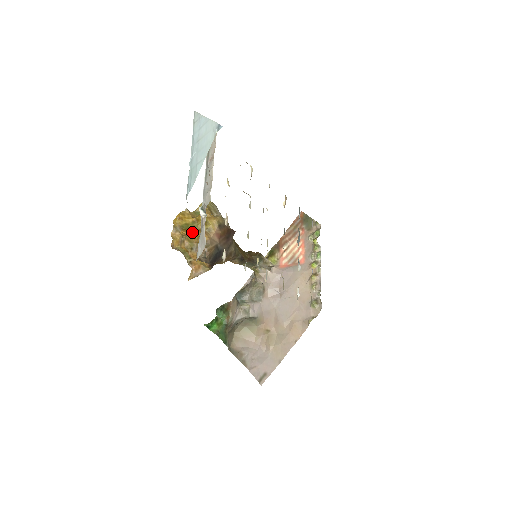
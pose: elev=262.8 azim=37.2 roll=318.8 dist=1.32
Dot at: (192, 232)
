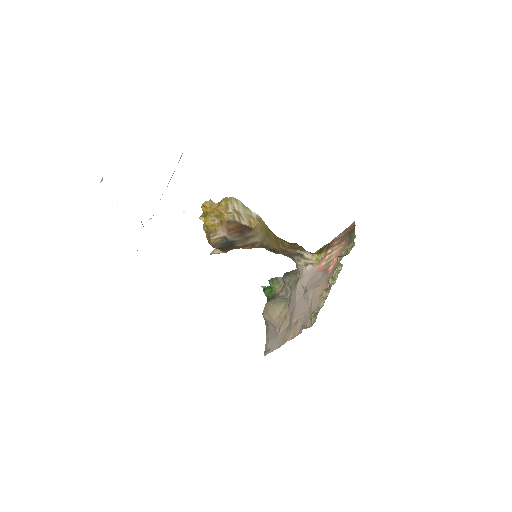
Dot at: (207, 220)
